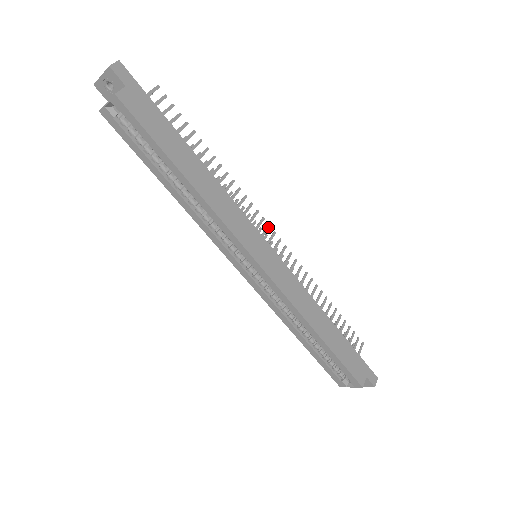
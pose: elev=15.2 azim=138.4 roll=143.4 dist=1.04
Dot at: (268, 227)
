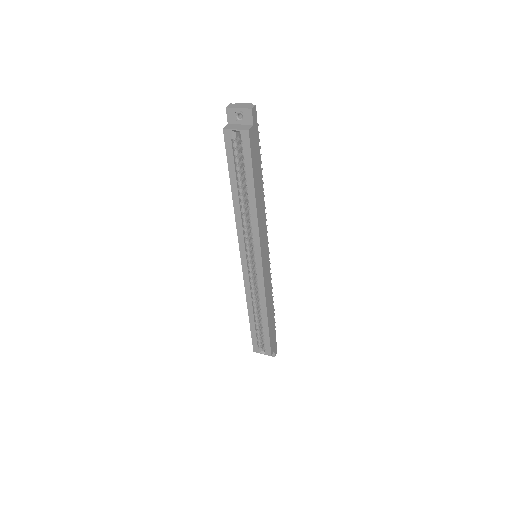
Dot at: occluded
